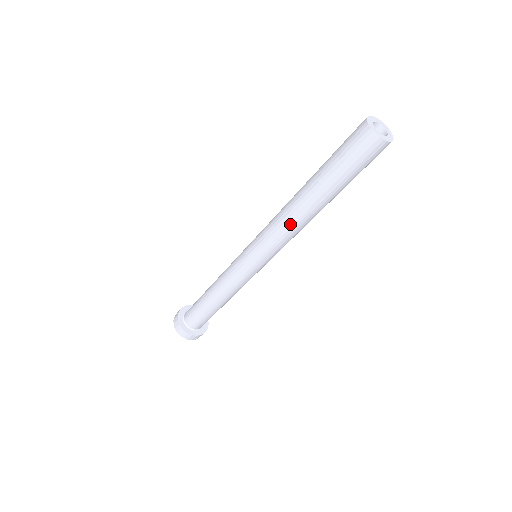
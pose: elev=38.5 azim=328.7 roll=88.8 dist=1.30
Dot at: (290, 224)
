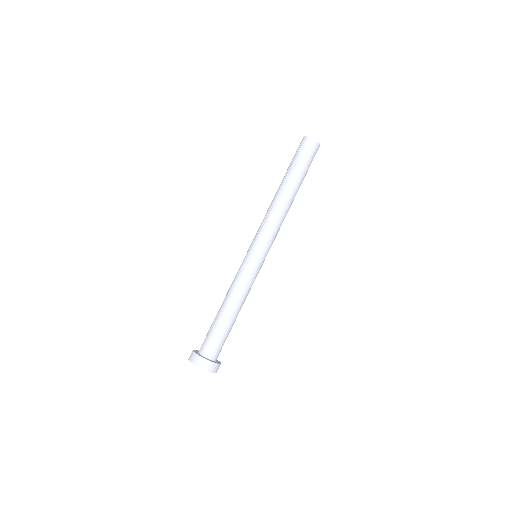
Dot at: (273, 208)
